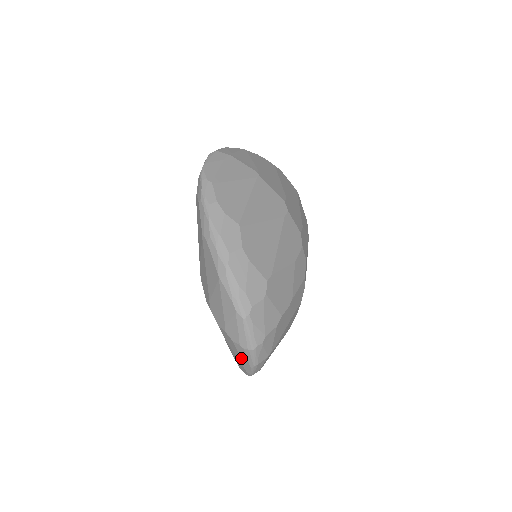
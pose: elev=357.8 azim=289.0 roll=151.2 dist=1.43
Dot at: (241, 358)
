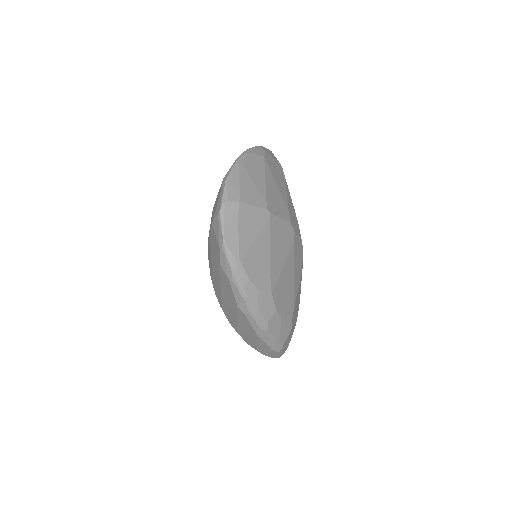
Dot at: occluded
